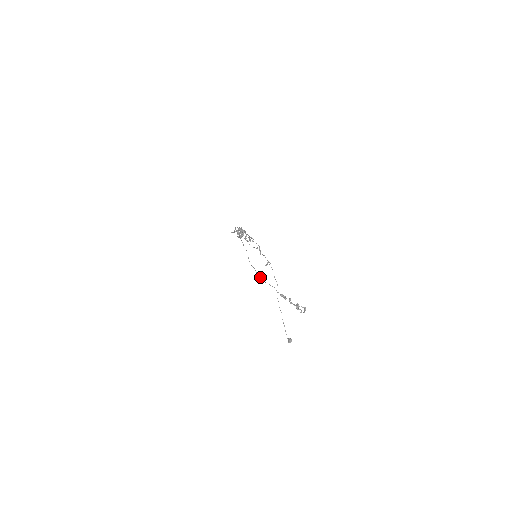
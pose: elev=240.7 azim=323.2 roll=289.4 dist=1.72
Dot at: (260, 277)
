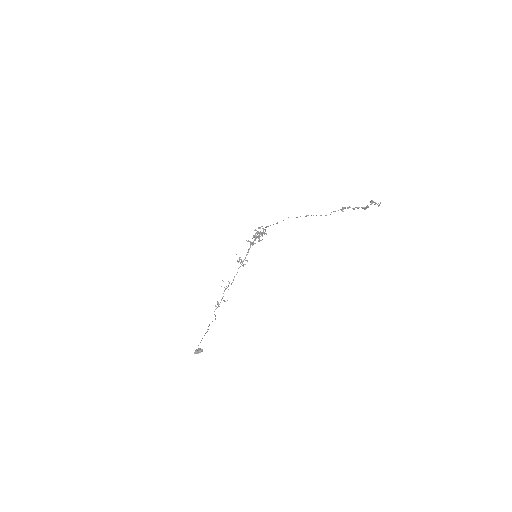
Dot at: (306, 215)
